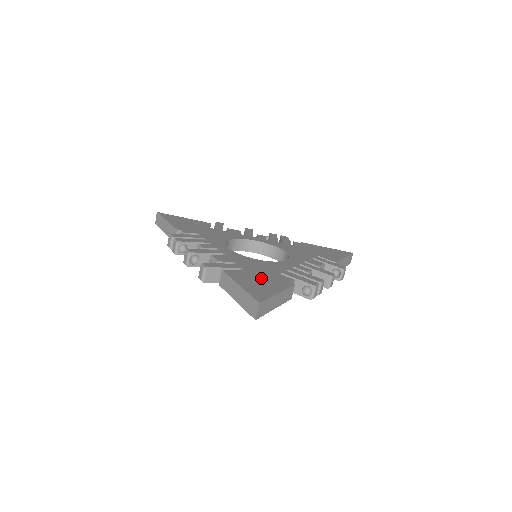
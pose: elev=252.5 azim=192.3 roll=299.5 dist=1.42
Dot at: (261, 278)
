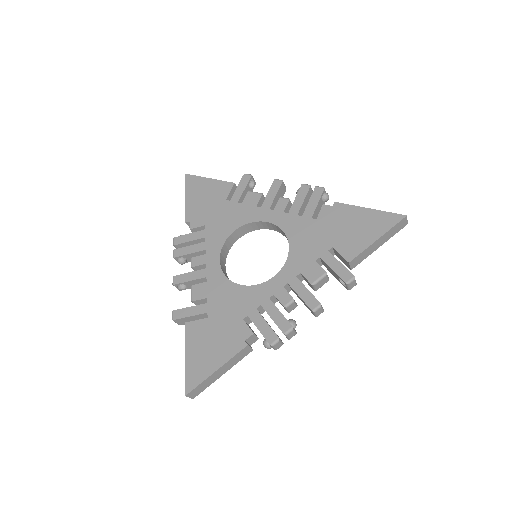
Dot at: (216, 337)
